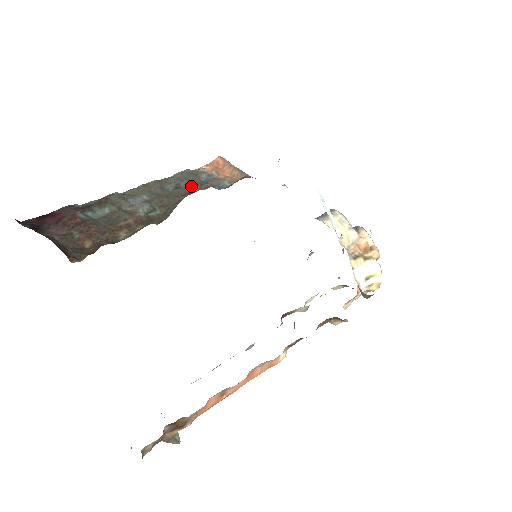
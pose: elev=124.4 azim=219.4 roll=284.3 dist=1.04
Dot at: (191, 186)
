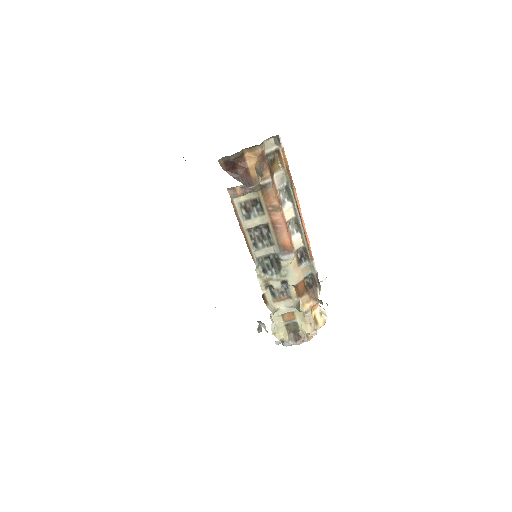
Dot at: occluded
